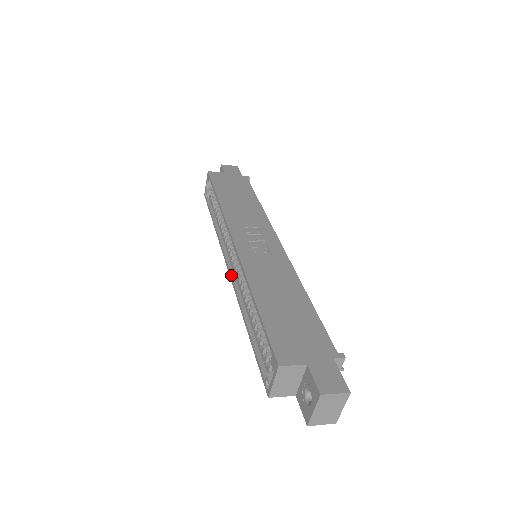
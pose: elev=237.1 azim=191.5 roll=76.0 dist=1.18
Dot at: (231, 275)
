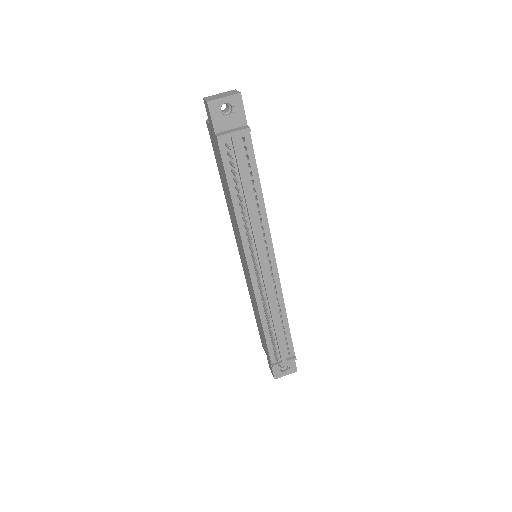
Dot at: occluded
